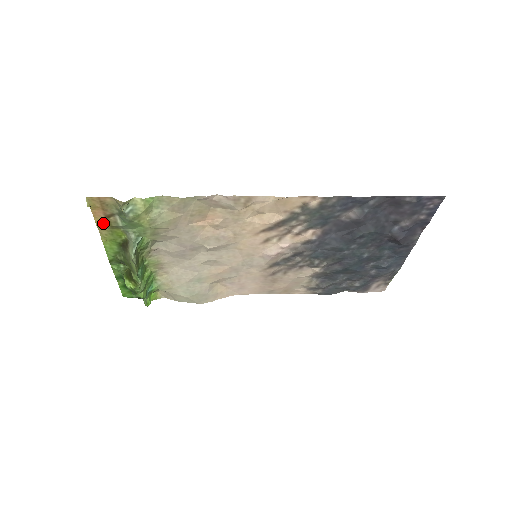
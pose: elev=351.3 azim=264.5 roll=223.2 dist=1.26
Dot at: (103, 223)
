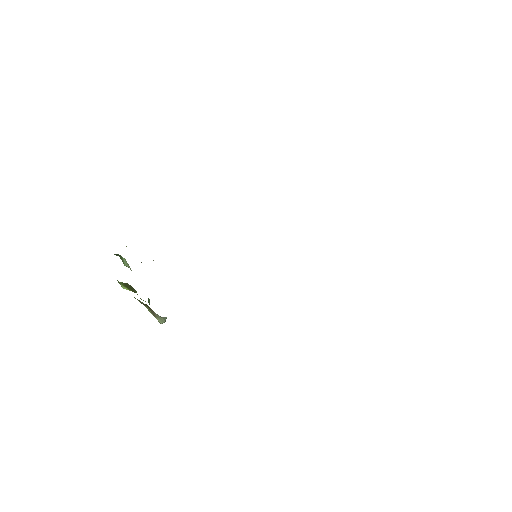
Dot at: occluded
